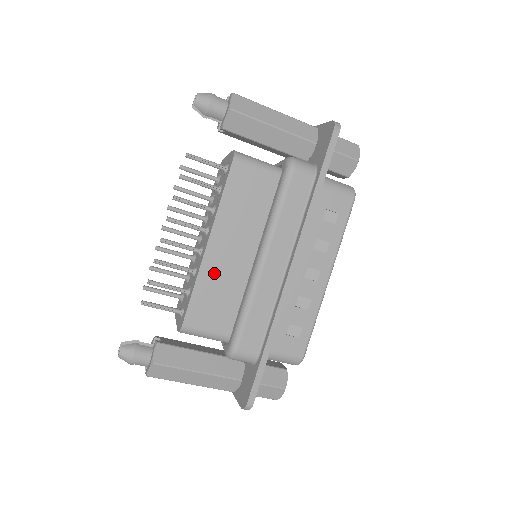
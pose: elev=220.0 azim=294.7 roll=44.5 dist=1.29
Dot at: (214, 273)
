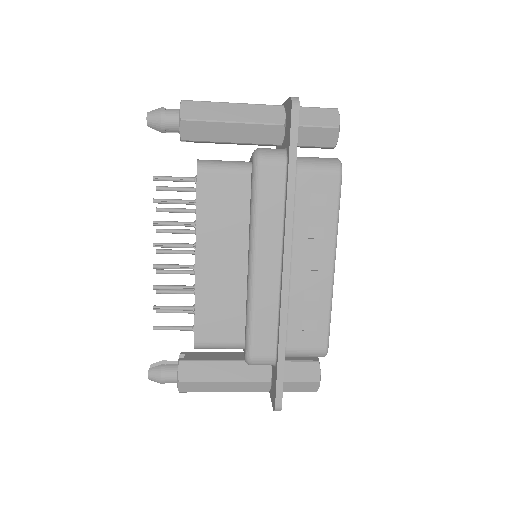
Dot at: (211, 287)
